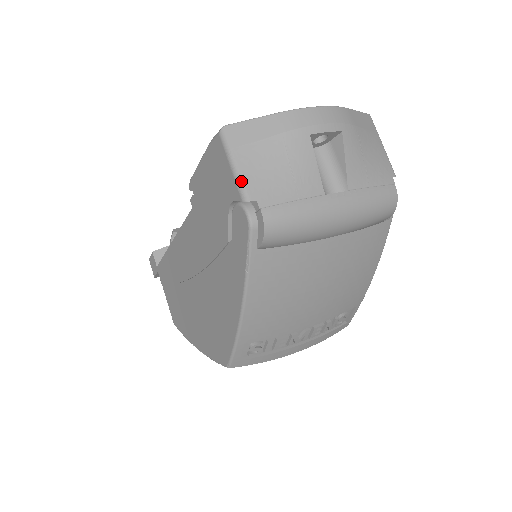
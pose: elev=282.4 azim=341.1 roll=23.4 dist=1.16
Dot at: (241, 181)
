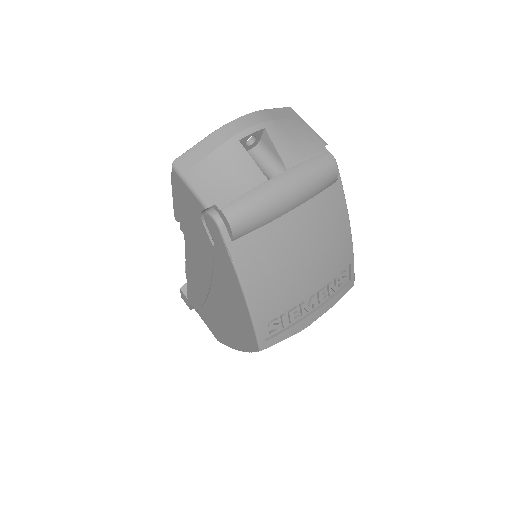
Dot at: (199, 195)
